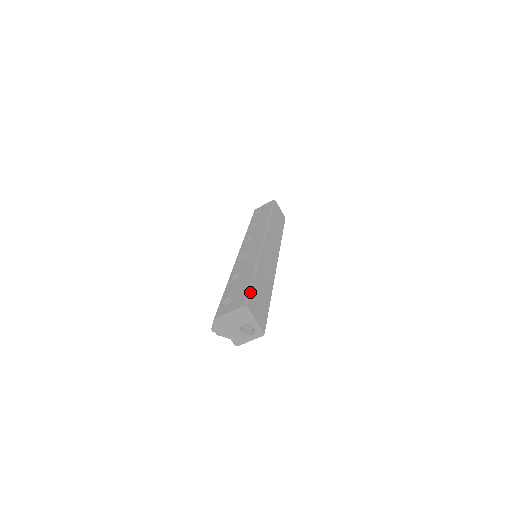
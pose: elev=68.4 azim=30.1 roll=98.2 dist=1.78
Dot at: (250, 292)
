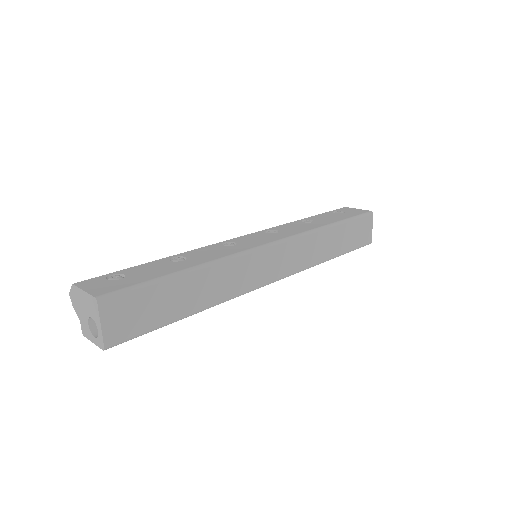
Dot at: (135, 288)
